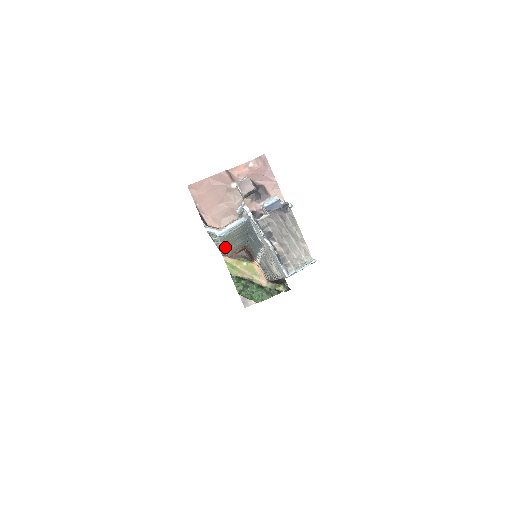
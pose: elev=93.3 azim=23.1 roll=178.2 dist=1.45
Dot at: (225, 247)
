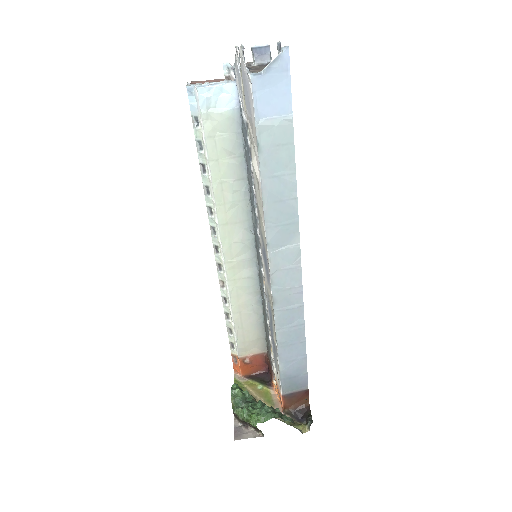
Dot at: (220, 229)
